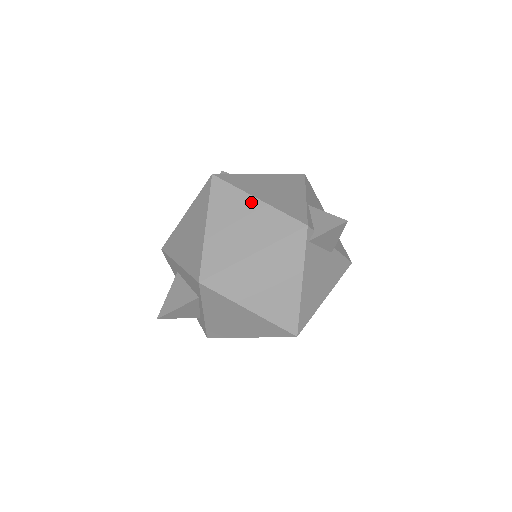
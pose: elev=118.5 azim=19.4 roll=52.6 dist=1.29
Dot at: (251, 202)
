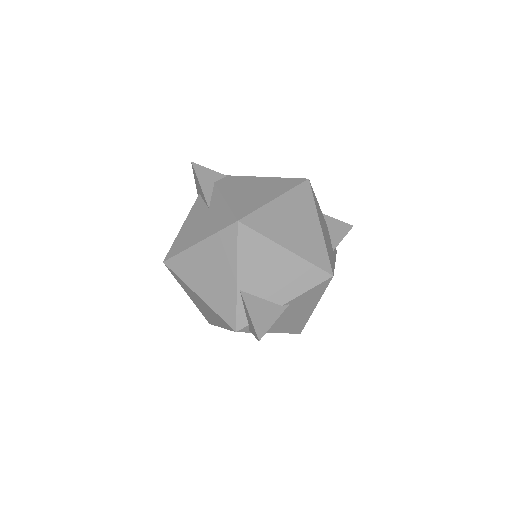
Dot at: (196, 296)
